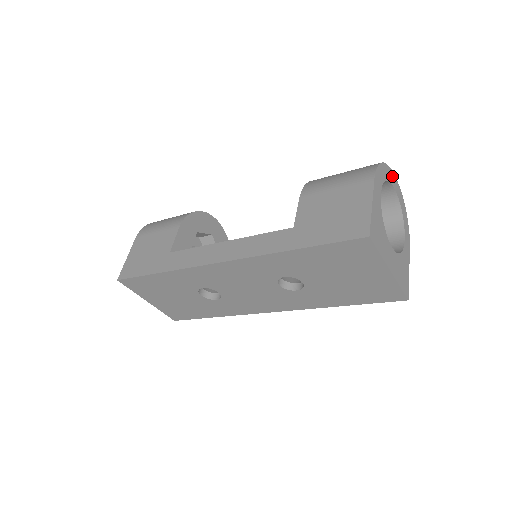
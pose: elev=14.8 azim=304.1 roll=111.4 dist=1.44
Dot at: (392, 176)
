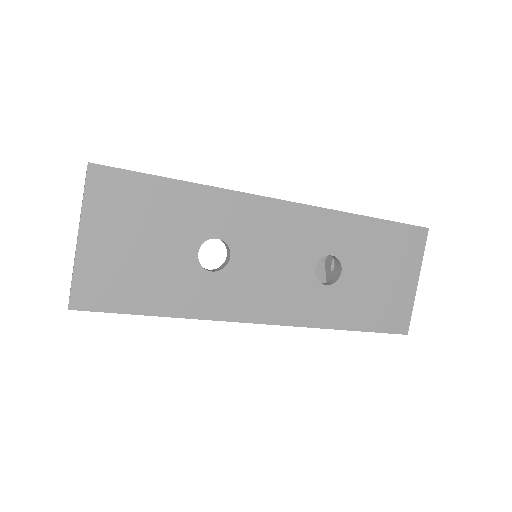
Dot at: occluded
